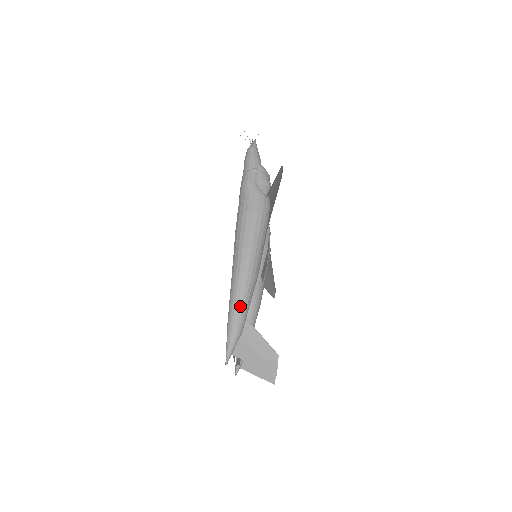
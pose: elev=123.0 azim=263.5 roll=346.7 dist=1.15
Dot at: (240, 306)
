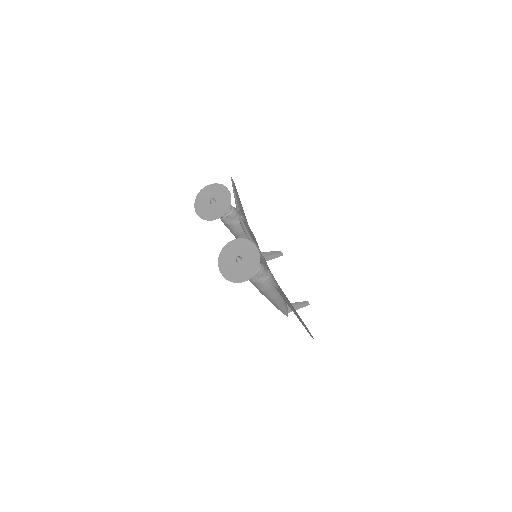
Dot at: (284, 308)
